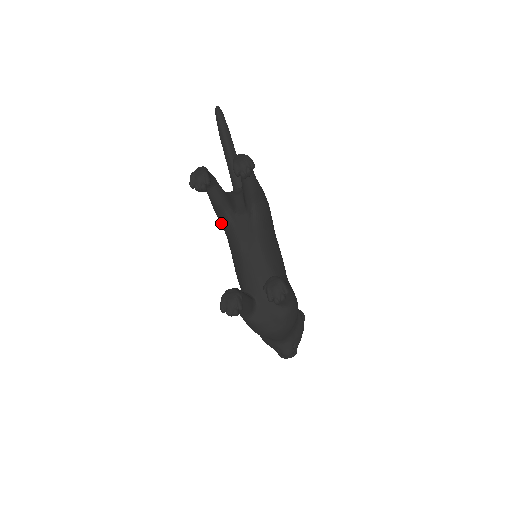
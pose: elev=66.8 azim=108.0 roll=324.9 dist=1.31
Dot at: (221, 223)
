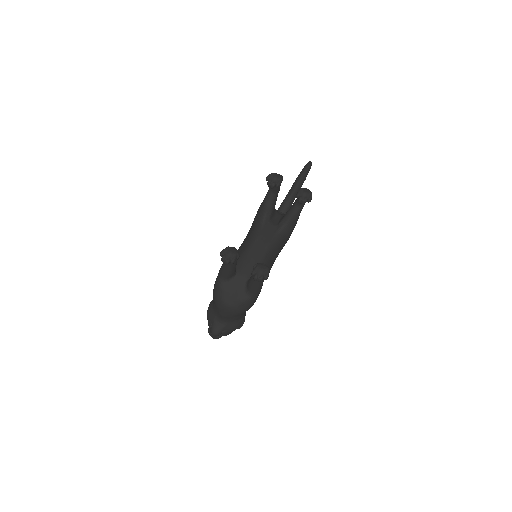
Dot at: (256, 219)
